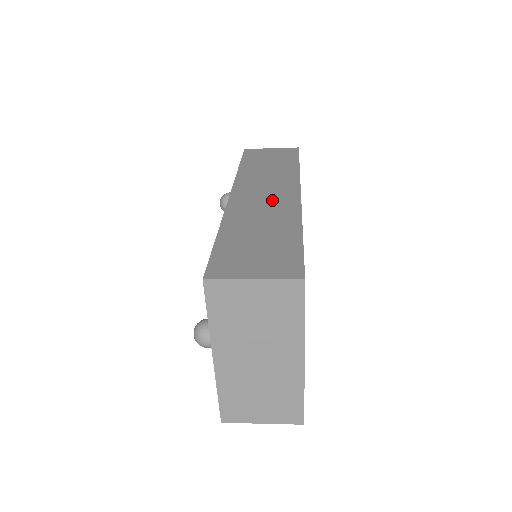
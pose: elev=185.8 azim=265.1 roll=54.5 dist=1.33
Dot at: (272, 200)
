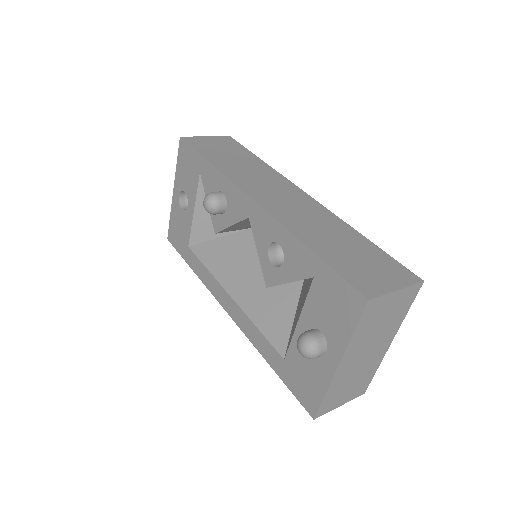
Dot at: (298, 204)
